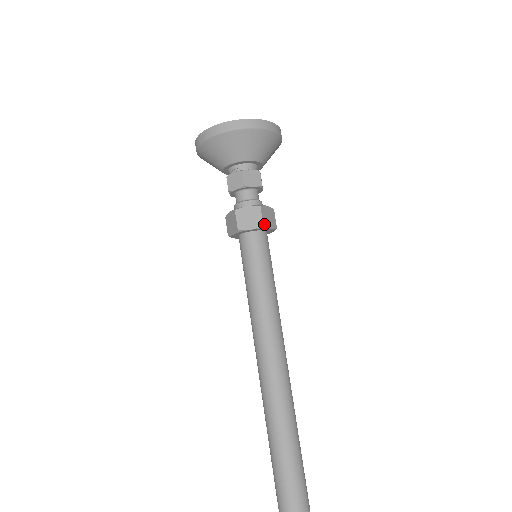
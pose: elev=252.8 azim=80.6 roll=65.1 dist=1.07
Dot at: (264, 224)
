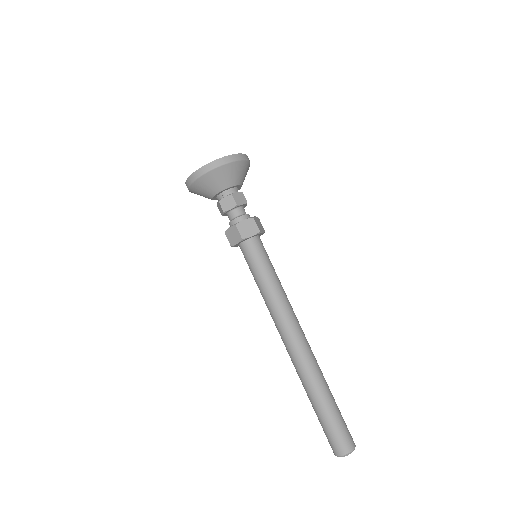
Dot at: (259, 230)
